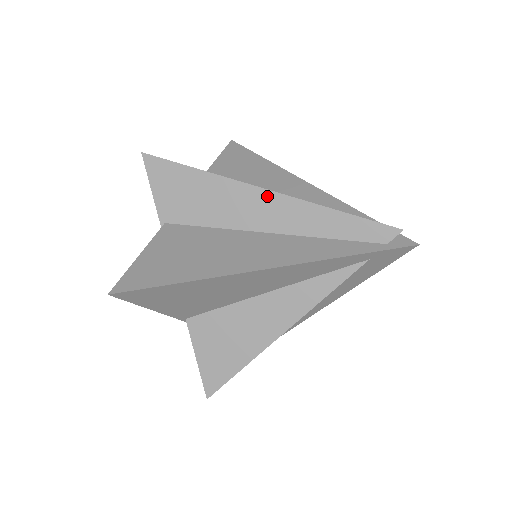
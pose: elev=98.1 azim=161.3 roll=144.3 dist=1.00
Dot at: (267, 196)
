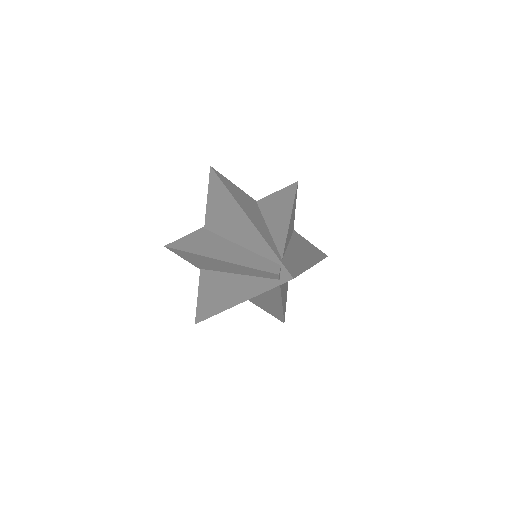
Dot at: (217, 261)
